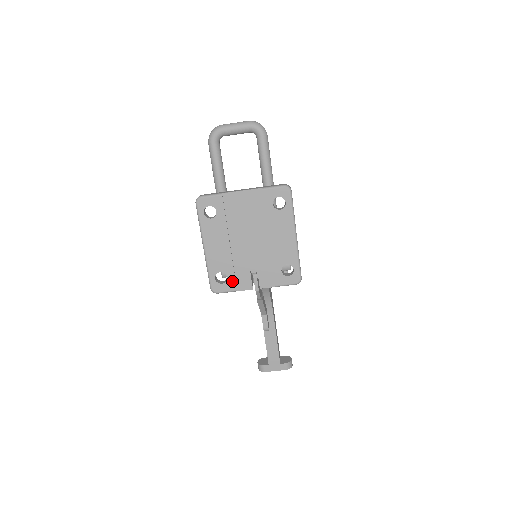
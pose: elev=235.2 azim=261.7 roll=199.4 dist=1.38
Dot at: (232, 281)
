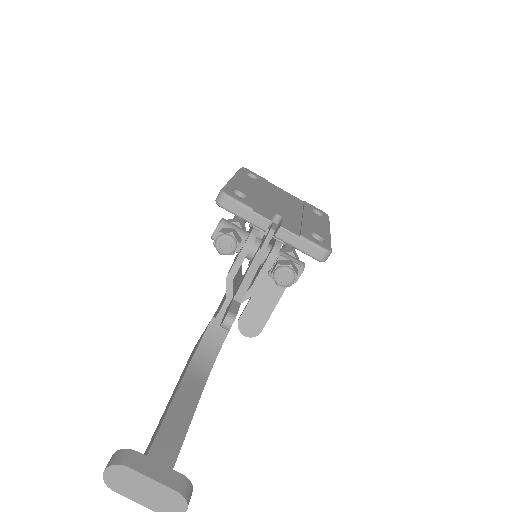
Dot at: (251, 202)
